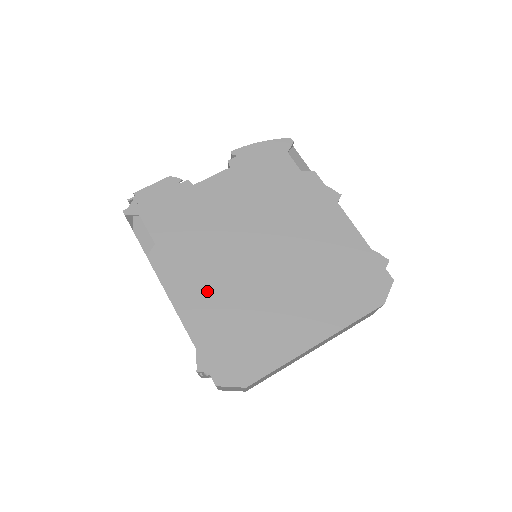
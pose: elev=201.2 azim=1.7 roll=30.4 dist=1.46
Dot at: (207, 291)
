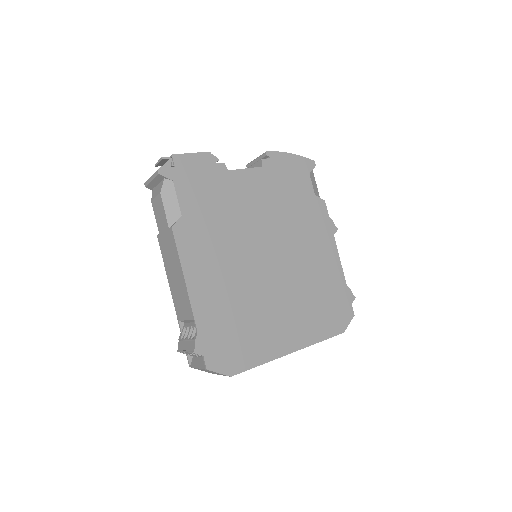
Dot at: (218, 279)
